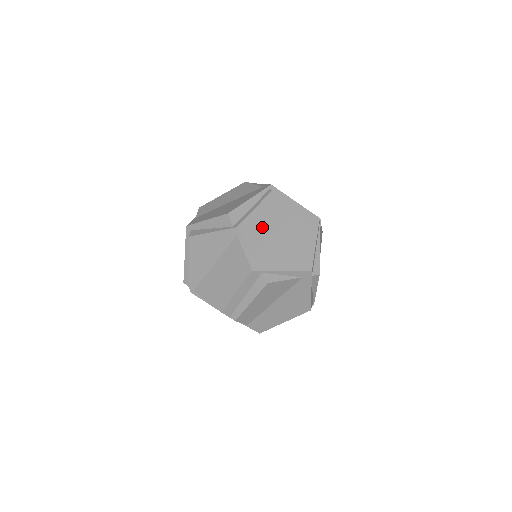
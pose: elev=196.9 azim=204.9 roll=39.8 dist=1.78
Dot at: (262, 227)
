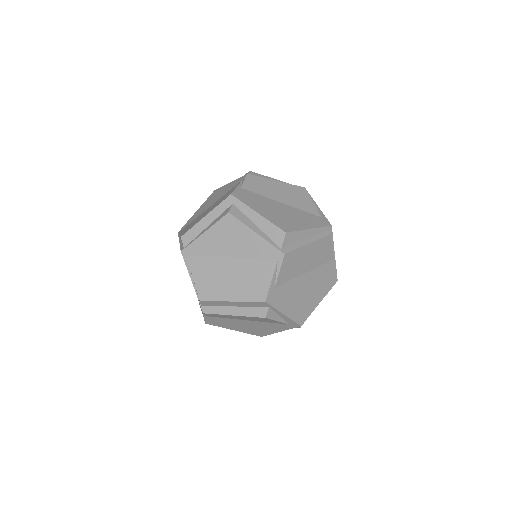
Dot at: (300, 264)
